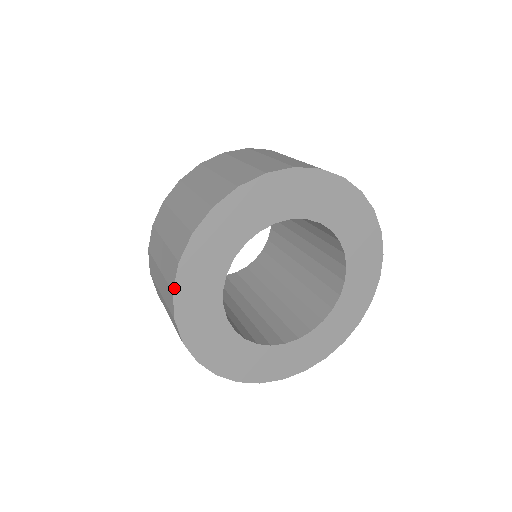
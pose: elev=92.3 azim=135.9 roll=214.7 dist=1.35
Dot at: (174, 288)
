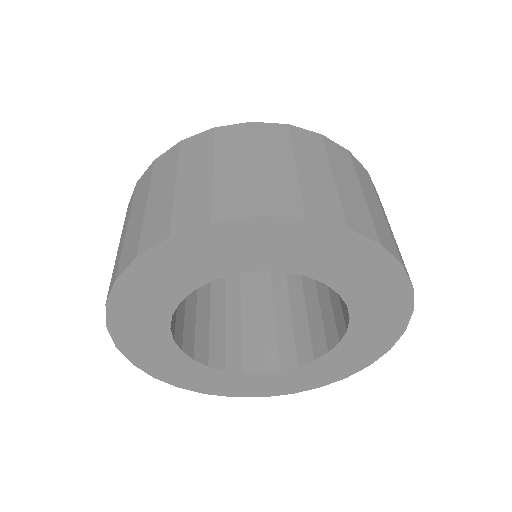
Dot at: (119, 277)
